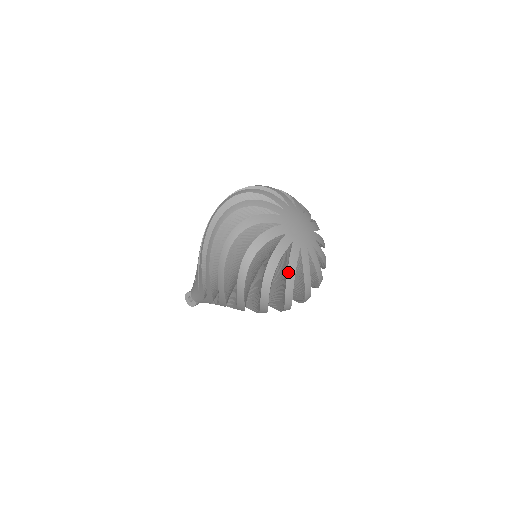
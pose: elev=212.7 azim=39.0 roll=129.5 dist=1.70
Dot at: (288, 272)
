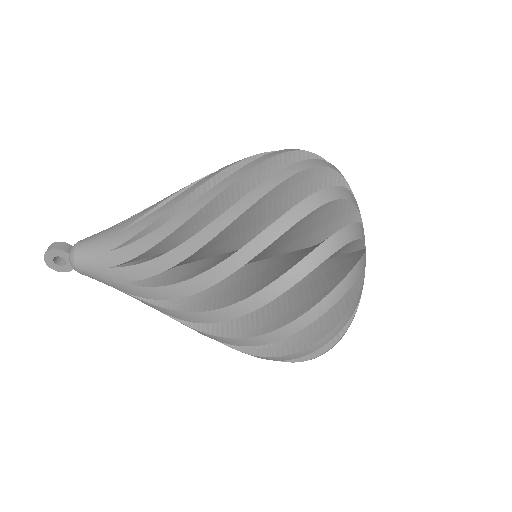
Dot at: occluded
